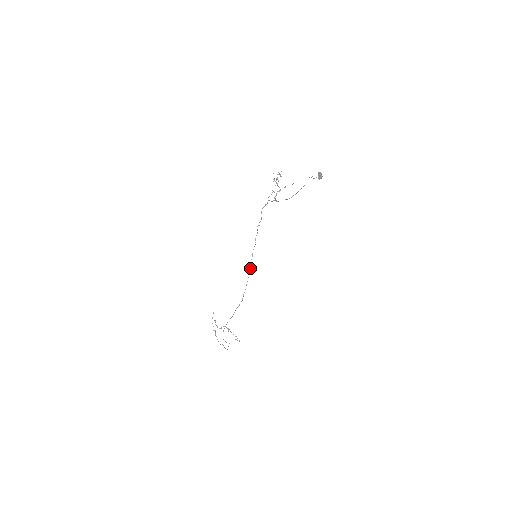
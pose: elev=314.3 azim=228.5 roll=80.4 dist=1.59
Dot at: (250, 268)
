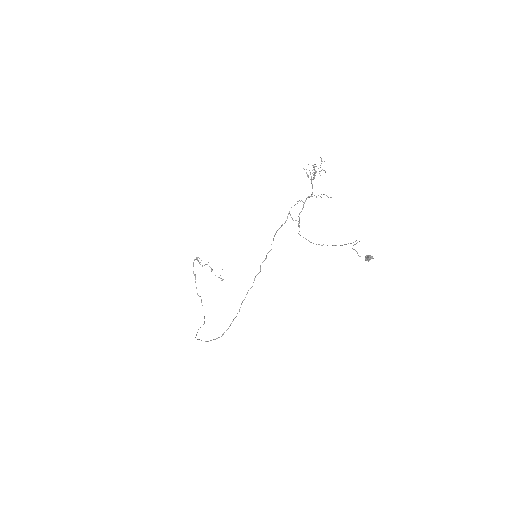
Dot at: (239, 309)
